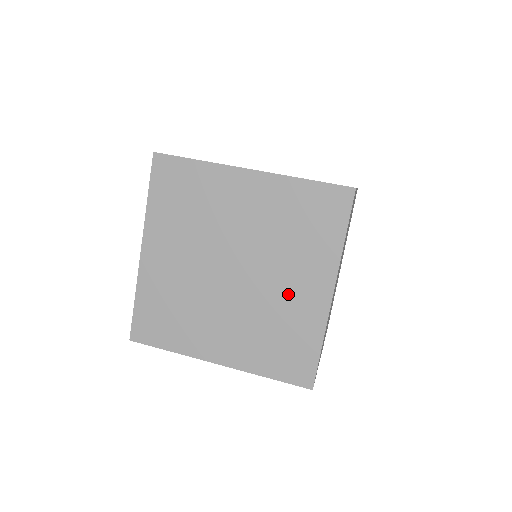
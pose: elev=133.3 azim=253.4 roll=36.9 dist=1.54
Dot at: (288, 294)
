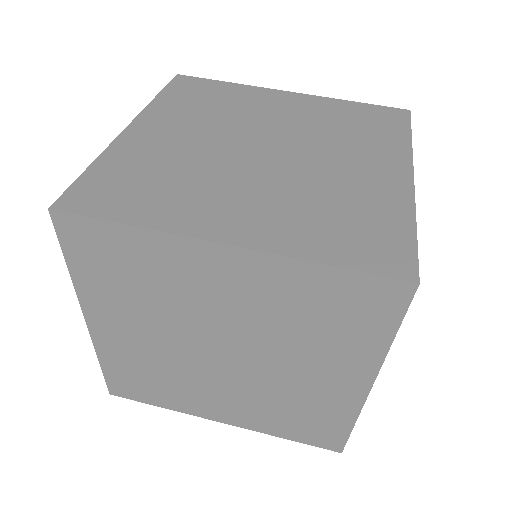
Dot at: (305, 382)
